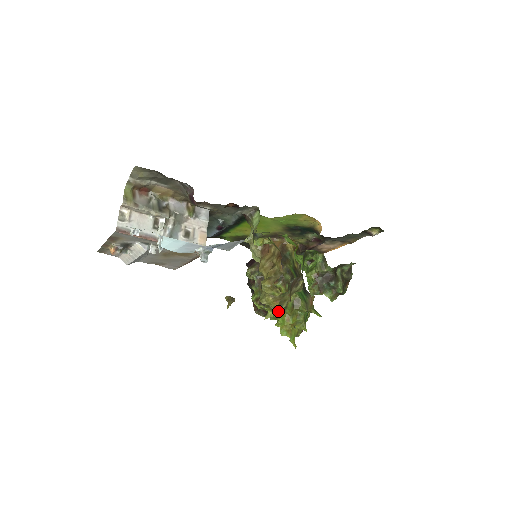
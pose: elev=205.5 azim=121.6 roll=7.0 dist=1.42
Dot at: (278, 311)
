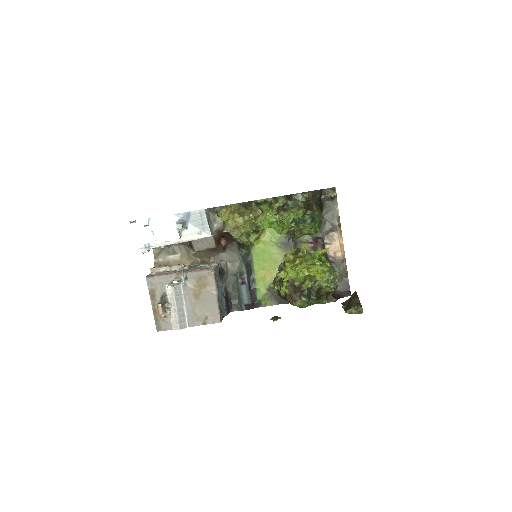
Dot at: occluded
